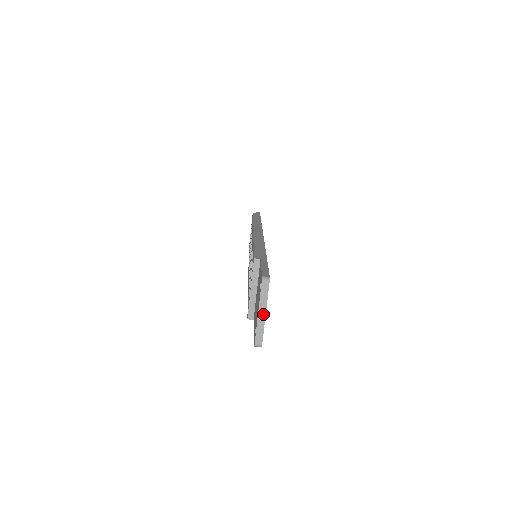
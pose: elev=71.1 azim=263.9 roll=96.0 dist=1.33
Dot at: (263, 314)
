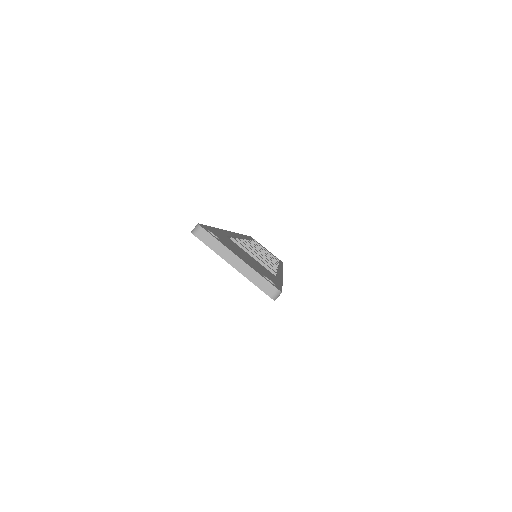
Dot at: (237, 261)
